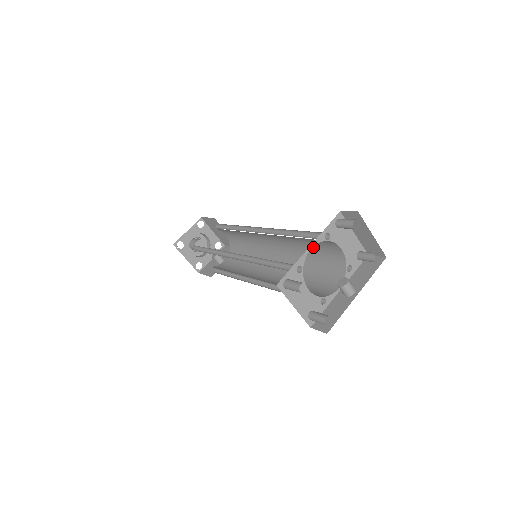
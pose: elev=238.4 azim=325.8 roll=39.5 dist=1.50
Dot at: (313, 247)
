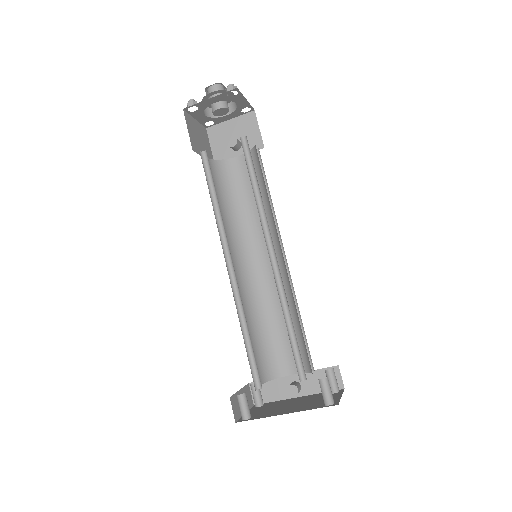
Dot at: (301, 329)
